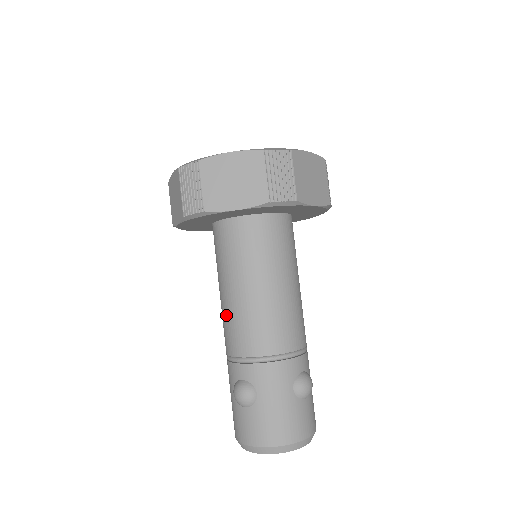
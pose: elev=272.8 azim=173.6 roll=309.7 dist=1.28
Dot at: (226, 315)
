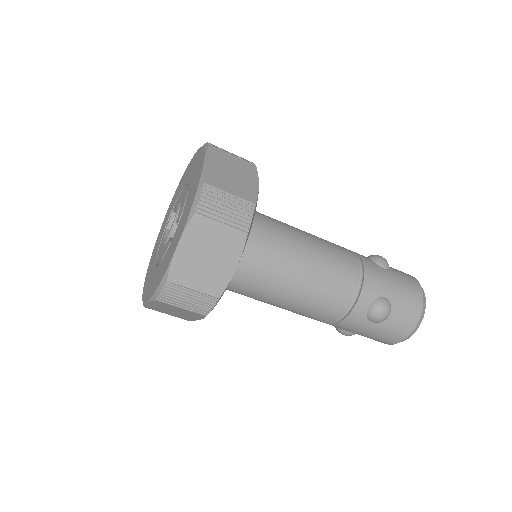
Dot at: occluded
